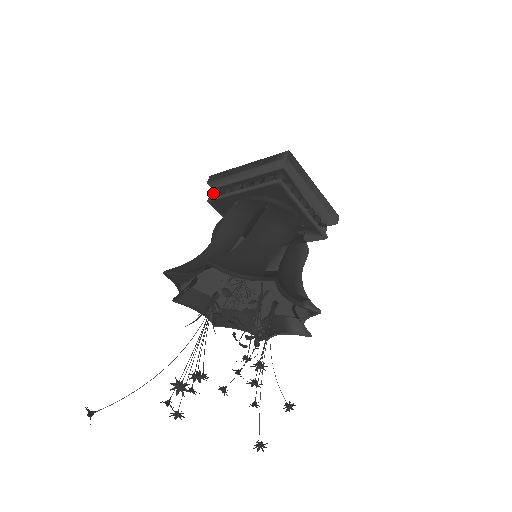
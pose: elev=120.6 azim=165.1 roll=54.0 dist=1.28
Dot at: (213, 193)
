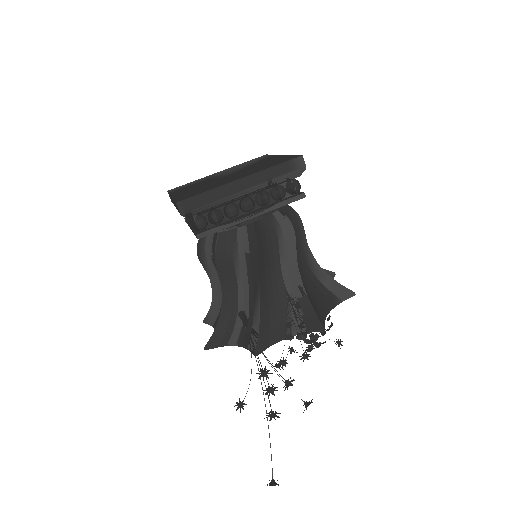
Dot at: (200, 225)
